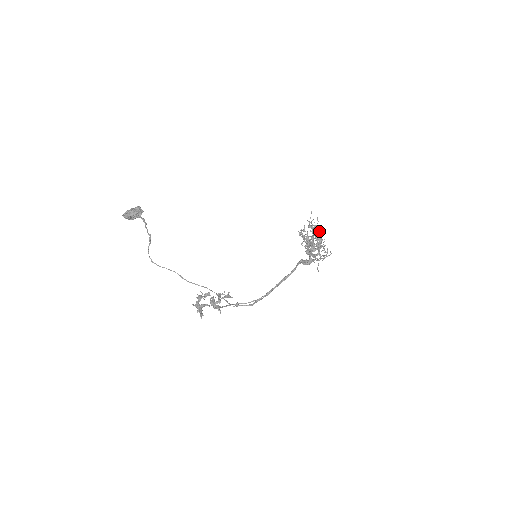
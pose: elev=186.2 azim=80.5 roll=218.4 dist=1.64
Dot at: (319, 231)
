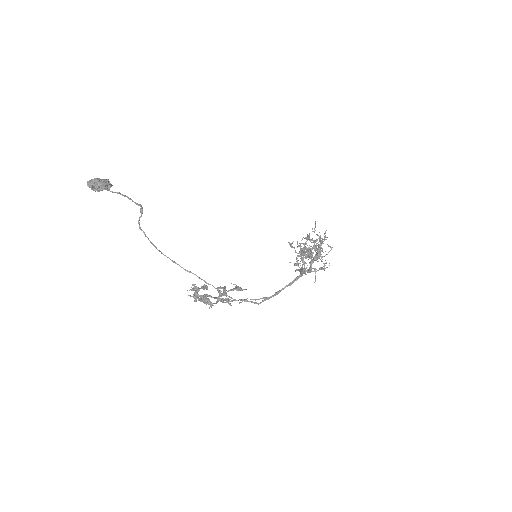
Dot at: (321, 242)
